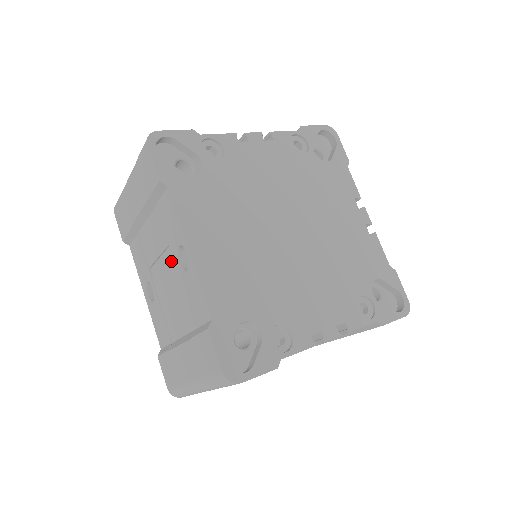
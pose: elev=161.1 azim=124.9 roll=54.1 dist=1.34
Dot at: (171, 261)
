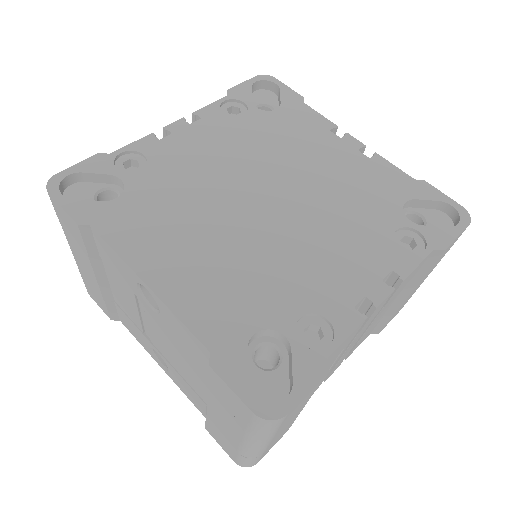
Dot at: (146, 310)
